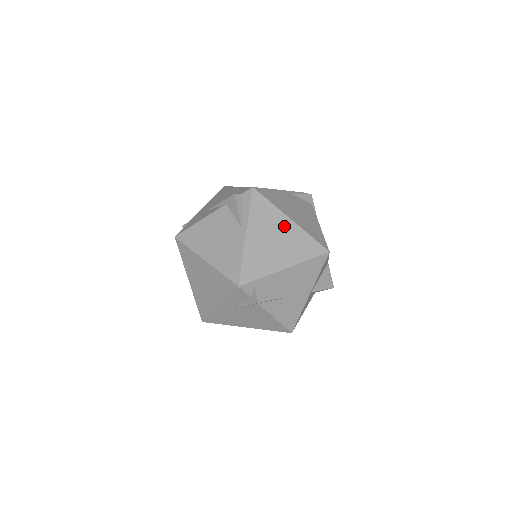
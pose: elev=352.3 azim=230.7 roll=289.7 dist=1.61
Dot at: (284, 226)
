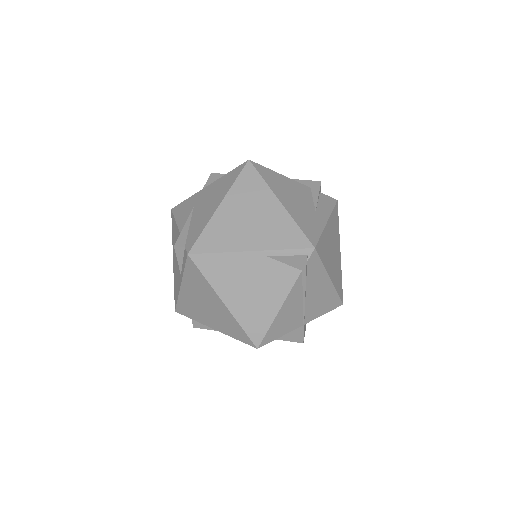
Dot at: (216, 303)
